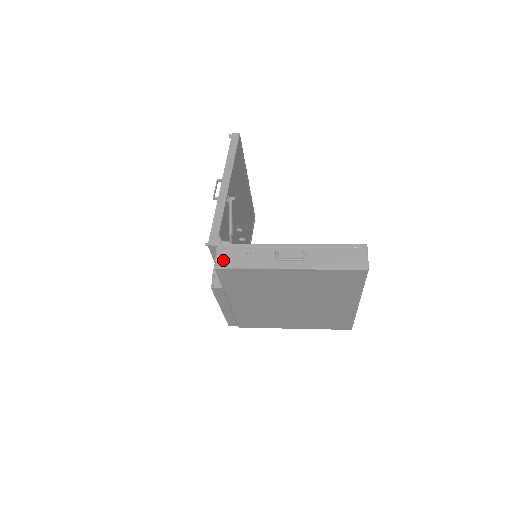
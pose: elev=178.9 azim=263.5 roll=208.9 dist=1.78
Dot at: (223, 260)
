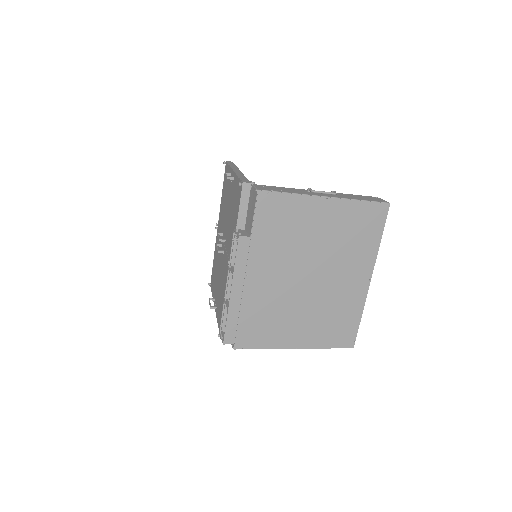
Dot at: (263, 188)
